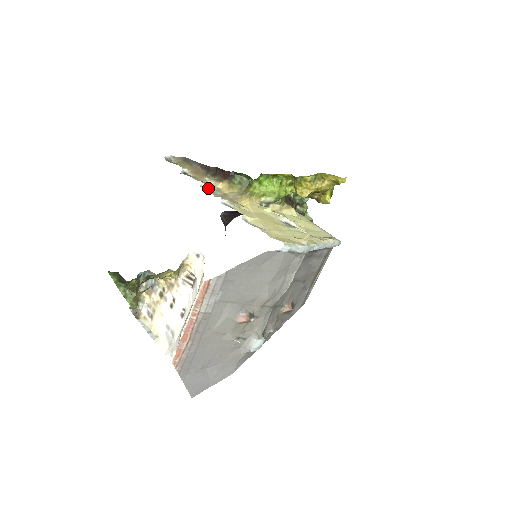
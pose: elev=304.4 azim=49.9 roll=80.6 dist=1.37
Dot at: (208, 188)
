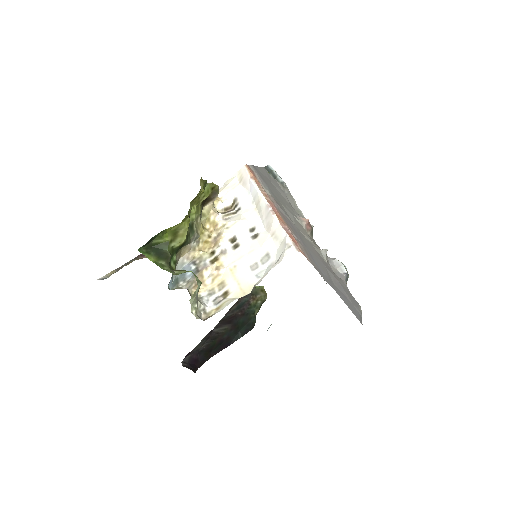
Dot at: occluded
